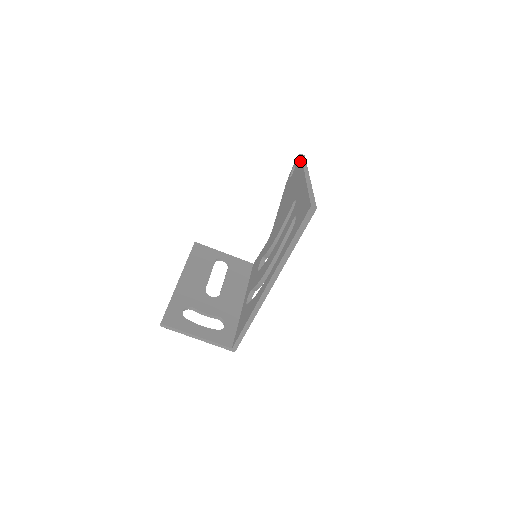
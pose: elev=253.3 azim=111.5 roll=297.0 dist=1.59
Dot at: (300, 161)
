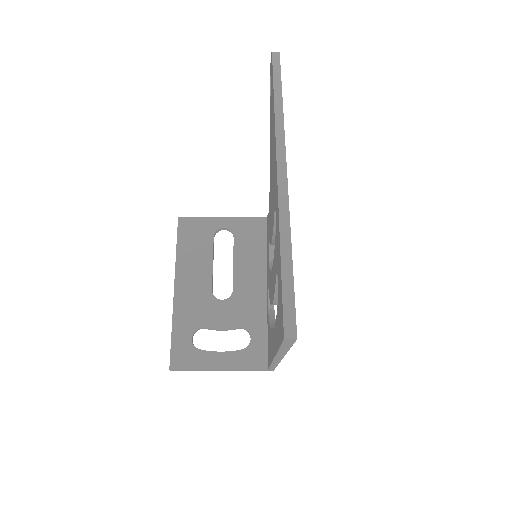
Dot at: (272, 84)
